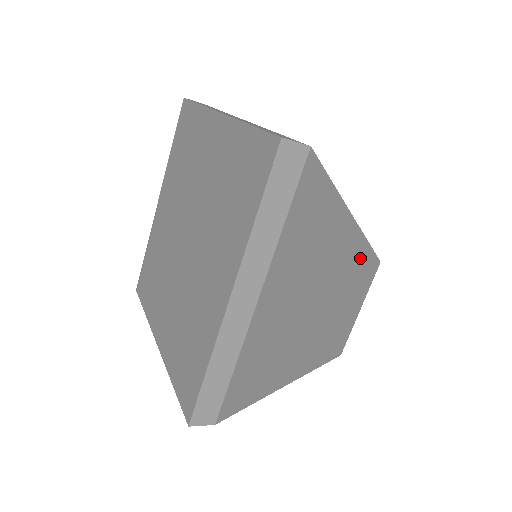
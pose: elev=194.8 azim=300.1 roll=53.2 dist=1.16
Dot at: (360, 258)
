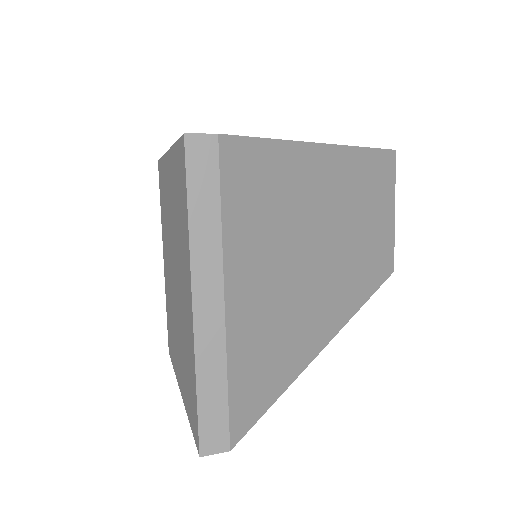
Dot at: occluded
